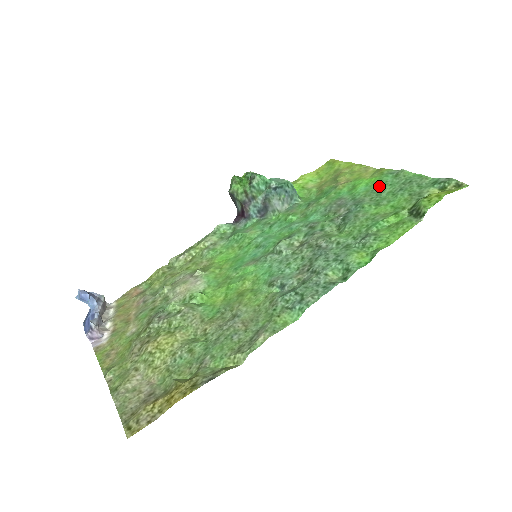
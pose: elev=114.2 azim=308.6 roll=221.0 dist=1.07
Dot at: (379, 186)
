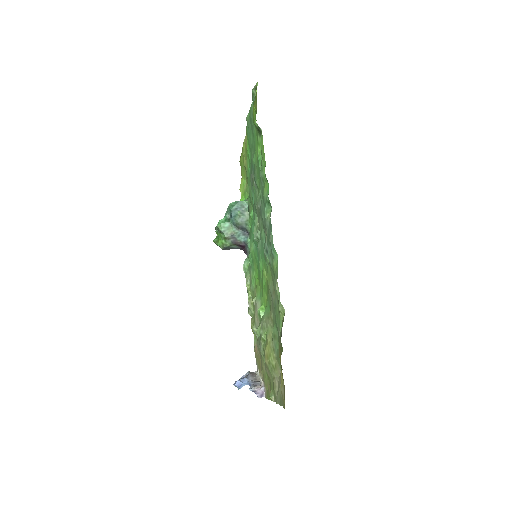
Dot at: (249, 142)
